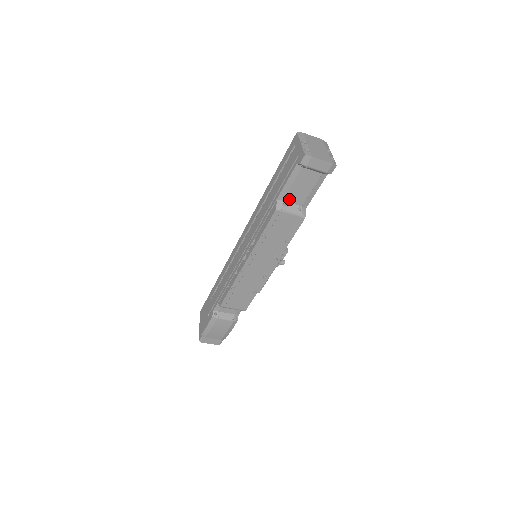
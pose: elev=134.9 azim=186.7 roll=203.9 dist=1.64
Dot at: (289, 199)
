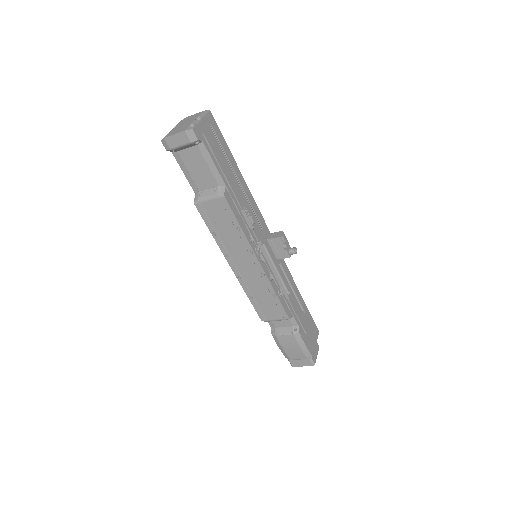
Dot at: (202, 187)
